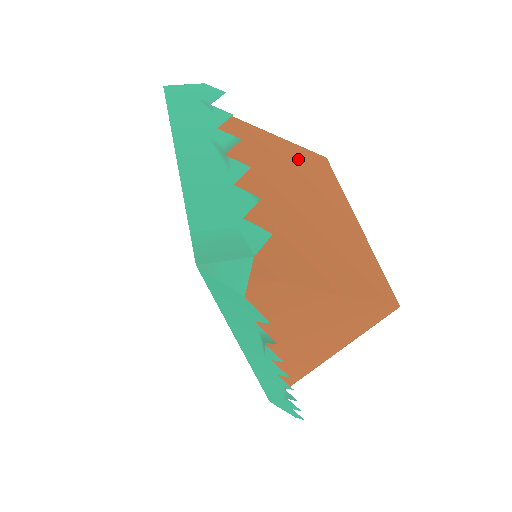
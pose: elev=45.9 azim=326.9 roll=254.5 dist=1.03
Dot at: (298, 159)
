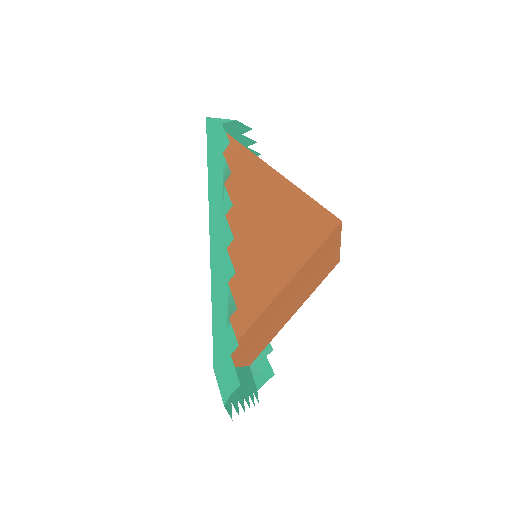
Dot at: occluded
